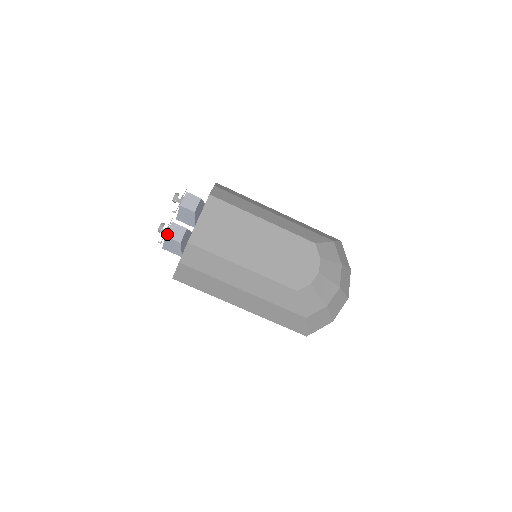
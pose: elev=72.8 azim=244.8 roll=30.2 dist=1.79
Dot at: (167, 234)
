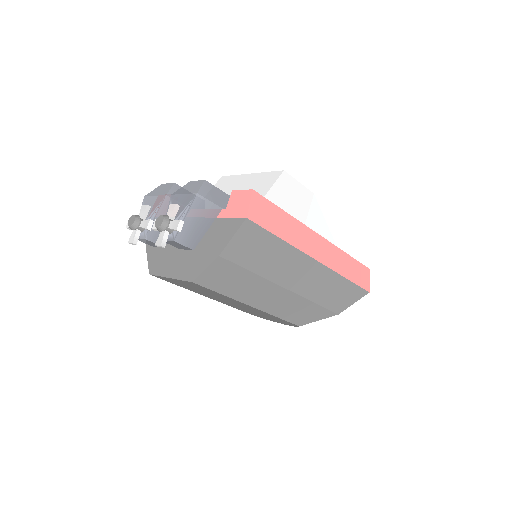
Dot at: occluded
